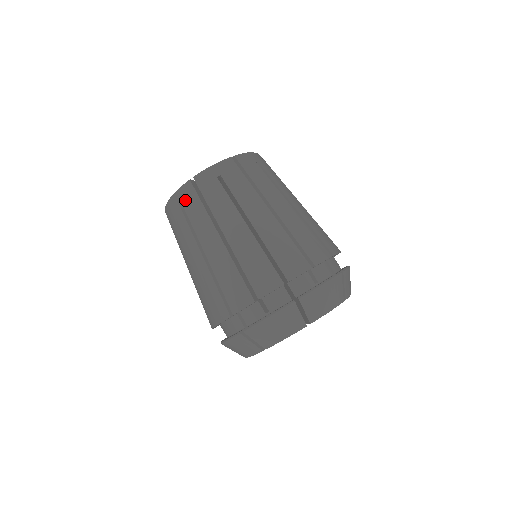
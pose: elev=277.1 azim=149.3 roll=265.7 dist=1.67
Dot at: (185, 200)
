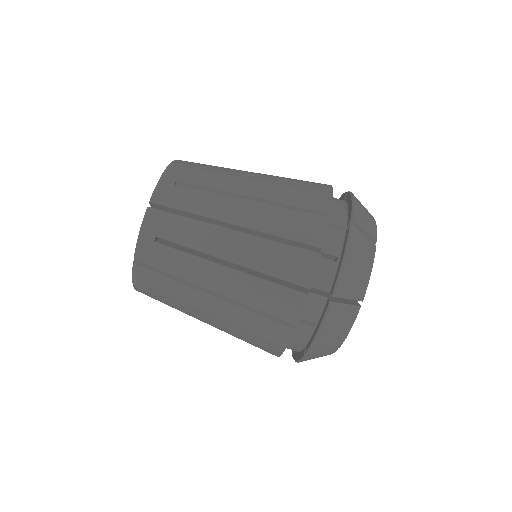
Dot at: (148, 283)
